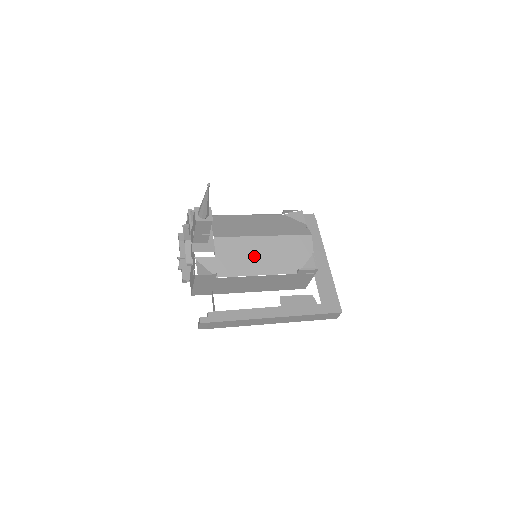
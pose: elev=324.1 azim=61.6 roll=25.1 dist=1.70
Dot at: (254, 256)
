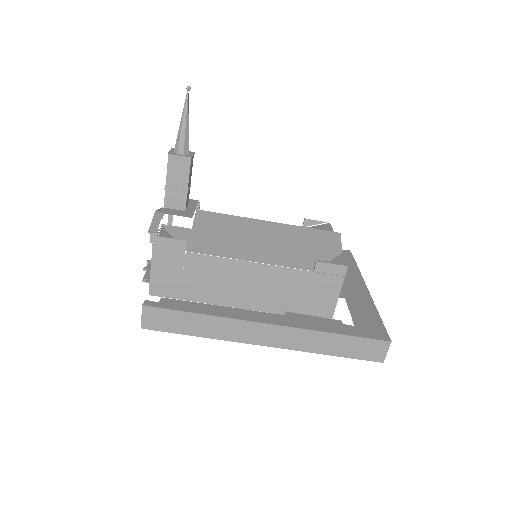
Dot at: (250, 239)
